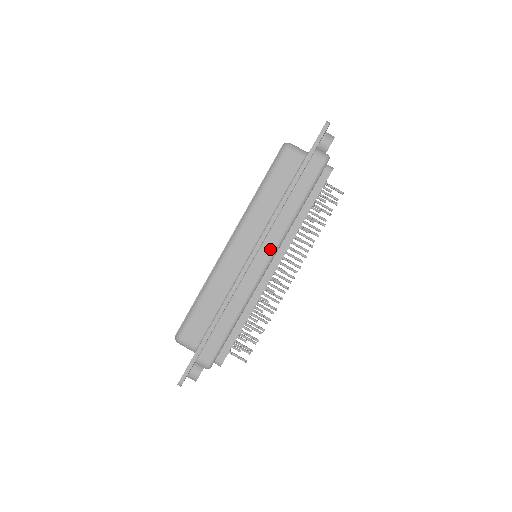
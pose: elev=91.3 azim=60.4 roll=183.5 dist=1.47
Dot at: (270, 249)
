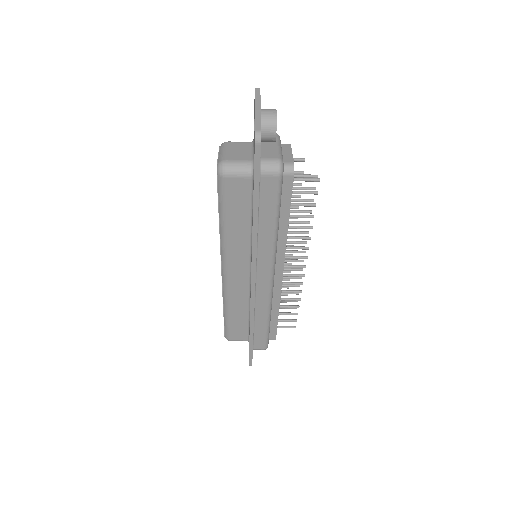
Dot at: (267, 271)
